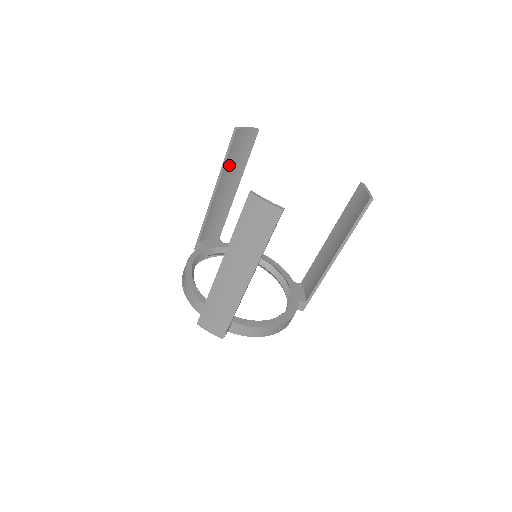
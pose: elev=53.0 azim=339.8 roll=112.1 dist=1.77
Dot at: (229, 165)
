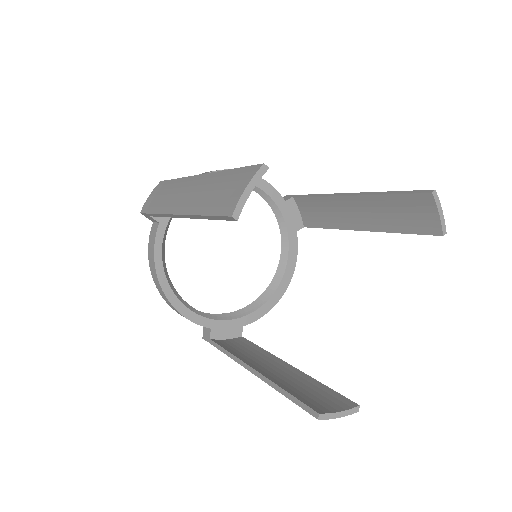
Dot at: occluded
